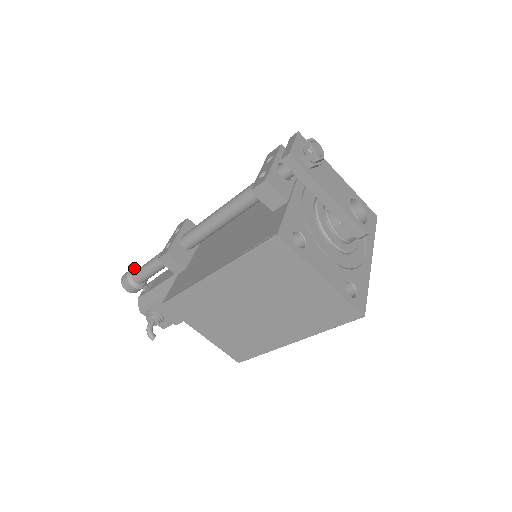
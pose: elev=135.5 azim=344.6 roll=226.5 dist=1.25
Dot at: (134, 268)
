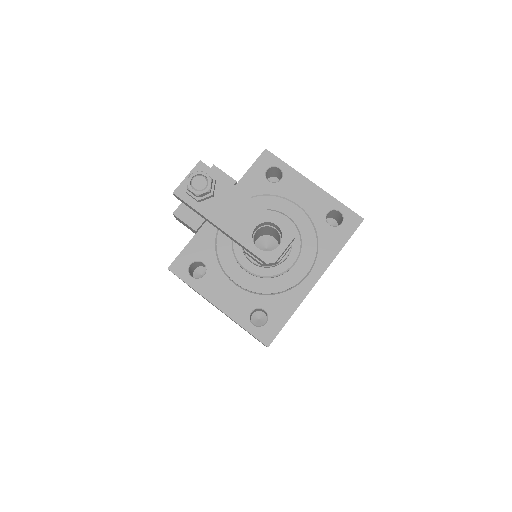
Dot at: occluded
